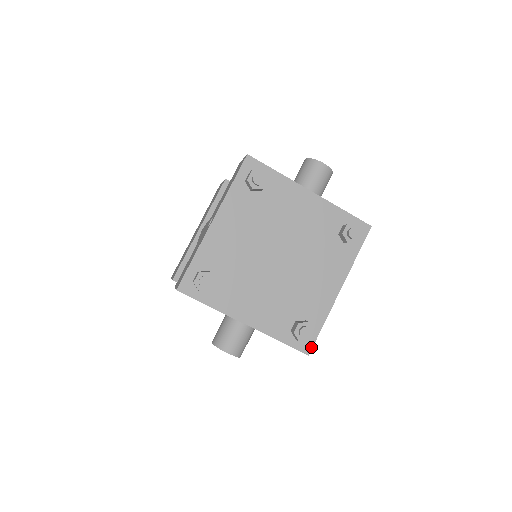
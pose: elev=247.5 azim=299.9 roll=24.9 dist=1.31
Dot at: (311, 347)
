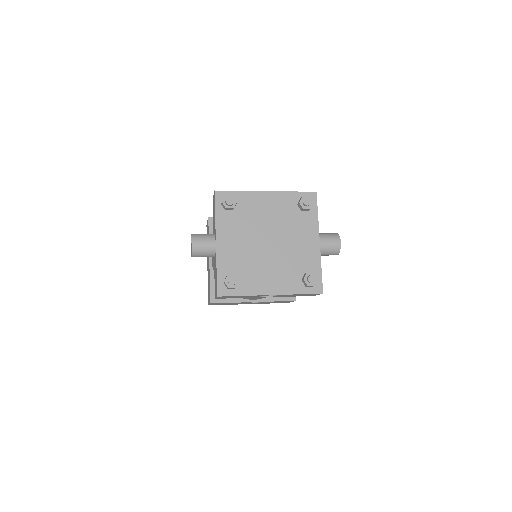
Dot at: (224, 295)
